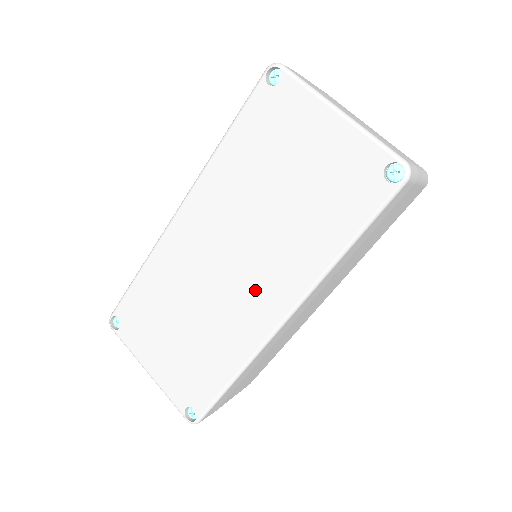
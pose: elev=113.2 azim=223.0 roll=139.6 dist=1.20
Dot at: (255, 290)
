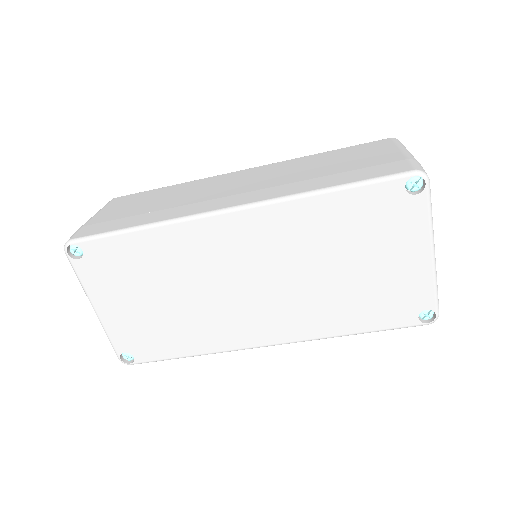
Dot at: (260, 316)
